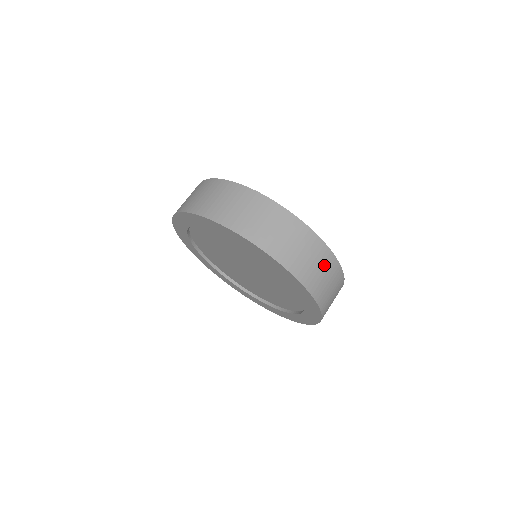
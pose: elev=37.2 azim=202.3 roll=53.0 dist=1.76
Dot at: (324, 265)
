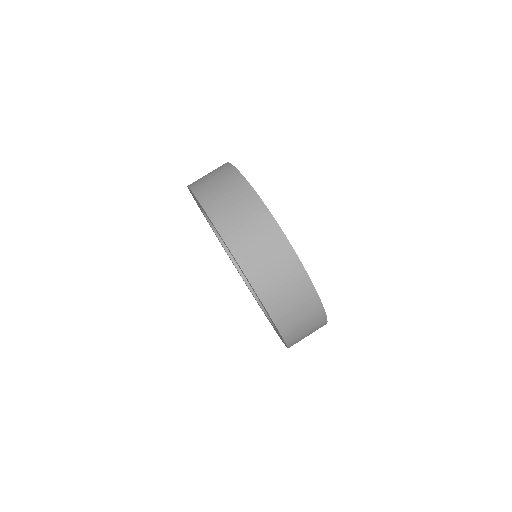
Dot at: (255, 223)
